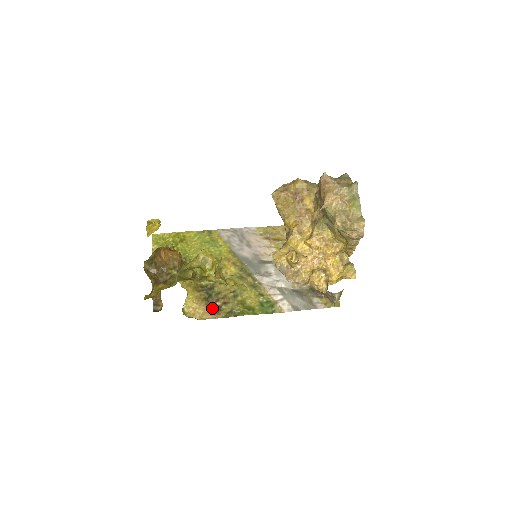
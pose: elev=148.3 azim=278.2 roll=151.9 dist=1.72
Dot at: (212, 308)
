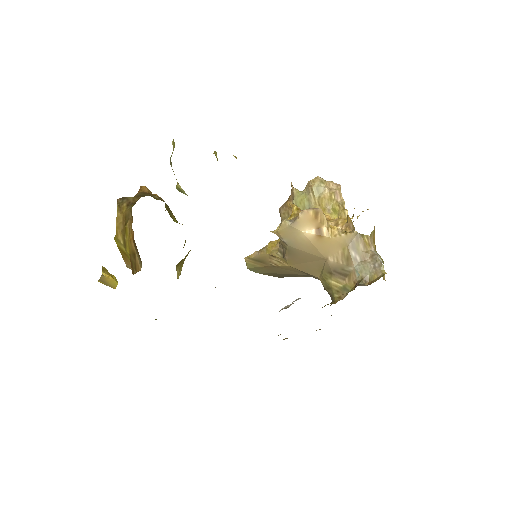
Dot at: occluded
